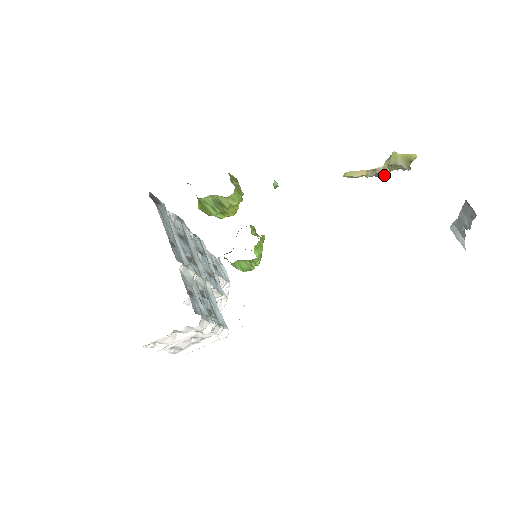
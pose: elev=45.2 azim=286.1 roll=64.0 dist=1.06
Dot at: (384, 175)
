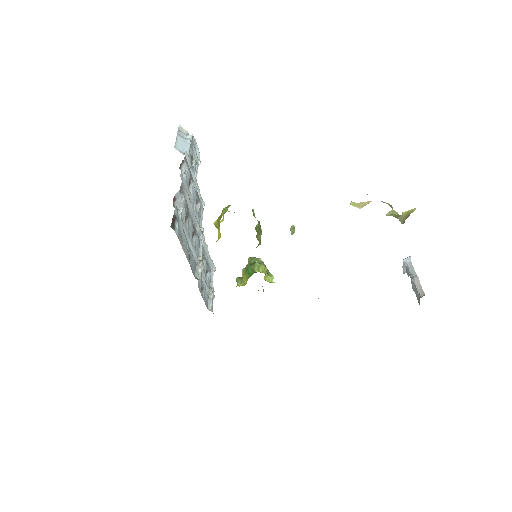
Dot at: (383, 202)
